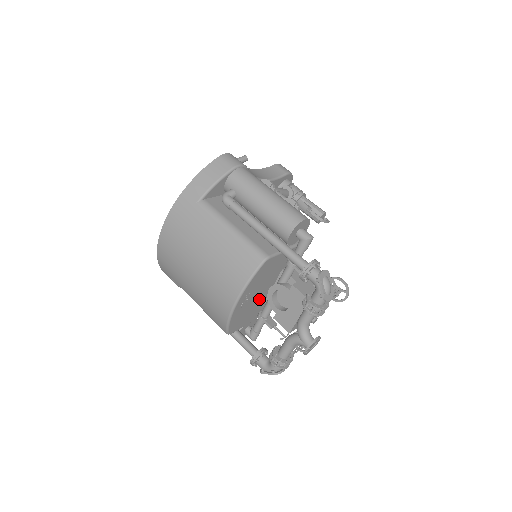
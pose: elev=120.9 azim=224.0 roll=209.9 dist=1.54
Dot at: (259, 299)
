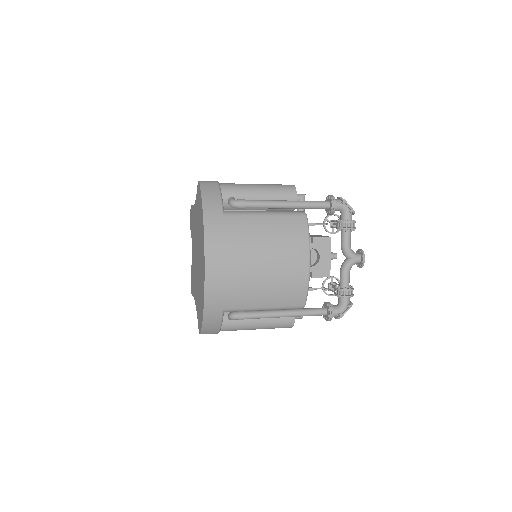
Dot at: occluded
